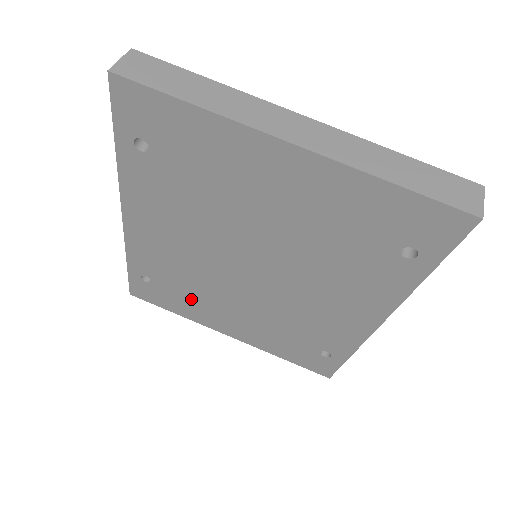
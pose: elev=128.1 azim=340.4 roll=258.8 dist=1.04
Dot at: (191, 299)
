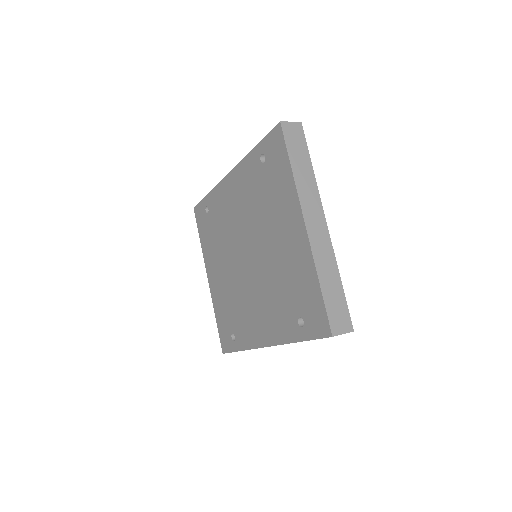
Dot at: (213, 242)
